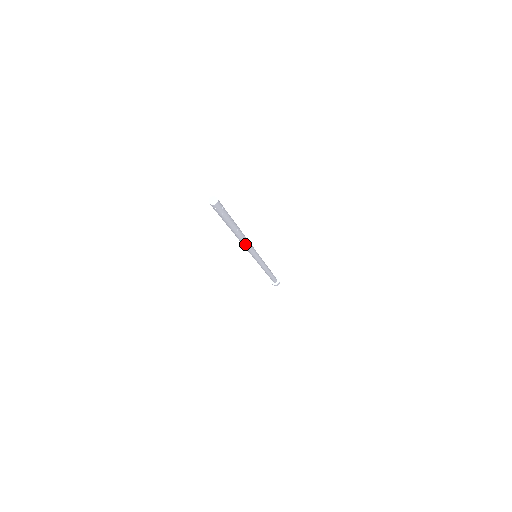
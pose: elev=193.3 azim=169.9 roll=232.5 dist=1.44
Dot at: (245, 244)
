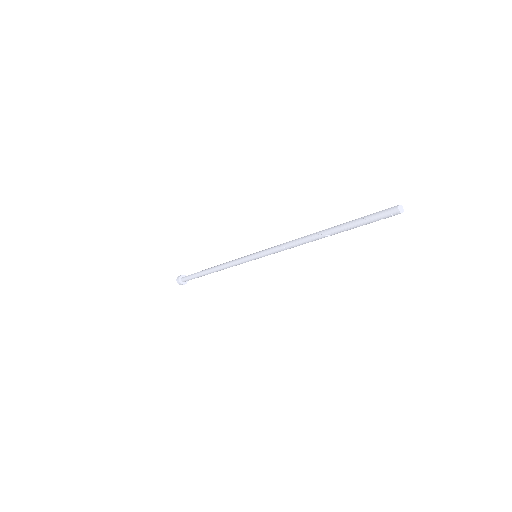
Dot at: (296, 245)
